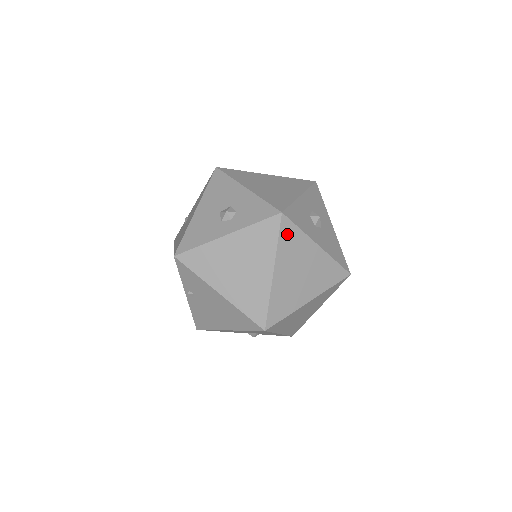
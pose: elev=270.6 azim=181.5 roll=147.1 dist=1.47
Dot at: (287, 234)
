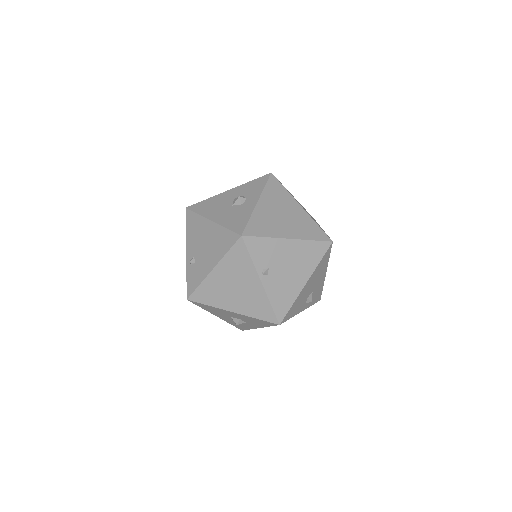
Dot at: occluded
